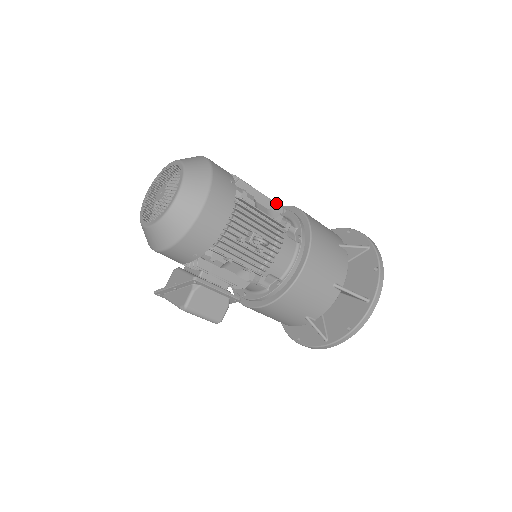
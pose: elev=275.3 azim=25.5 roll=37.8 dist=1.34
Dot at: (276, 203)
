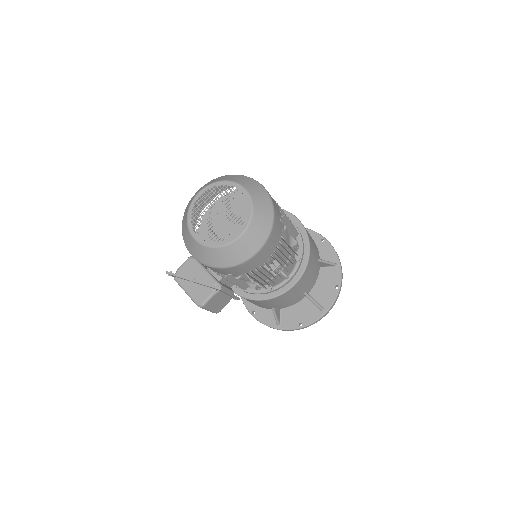
Dot at: (296, 230)
